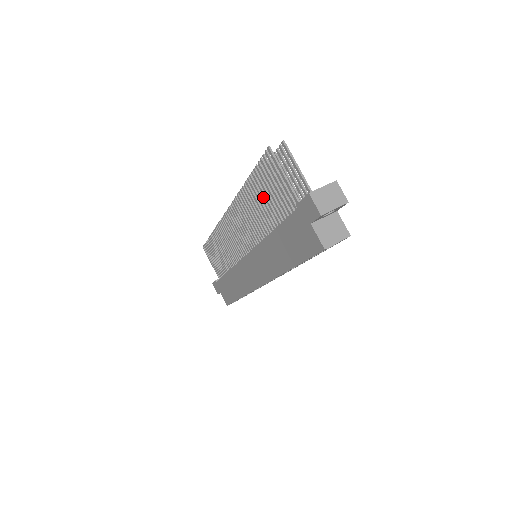
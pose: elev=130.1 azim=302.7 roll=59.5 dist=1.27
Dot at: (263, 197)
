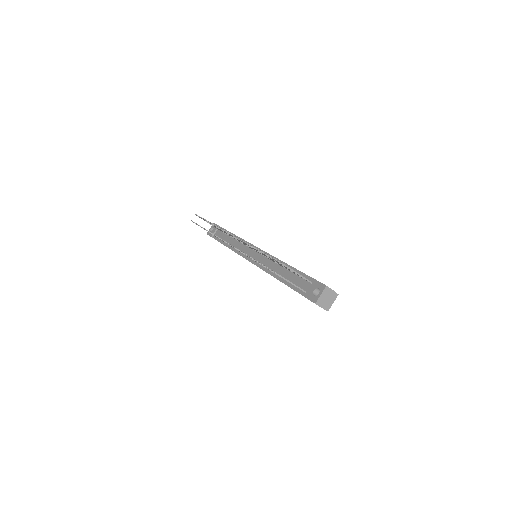
Dot at: occluded
